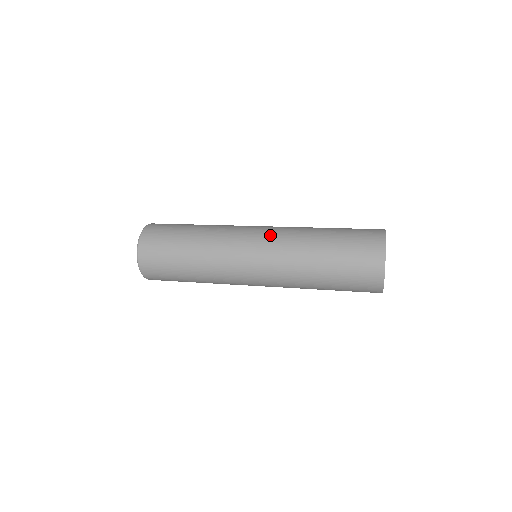
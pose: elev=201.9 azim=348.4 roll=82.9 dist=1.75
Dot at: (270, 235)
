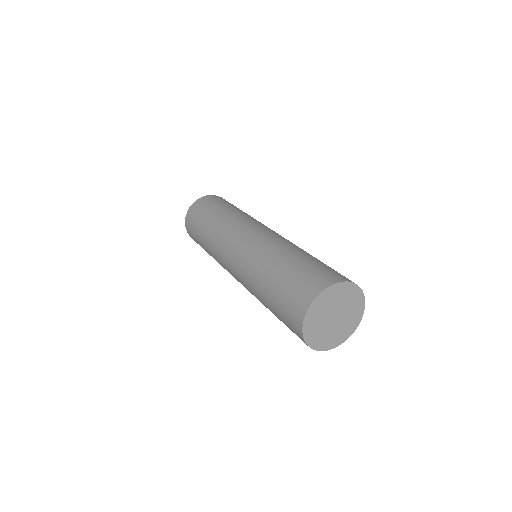
Dot at: (260, 235)
